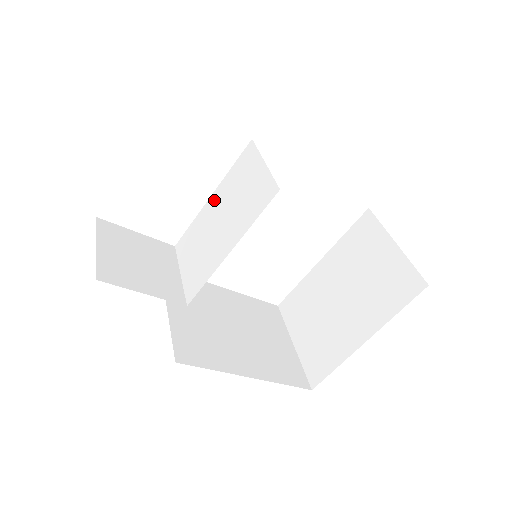
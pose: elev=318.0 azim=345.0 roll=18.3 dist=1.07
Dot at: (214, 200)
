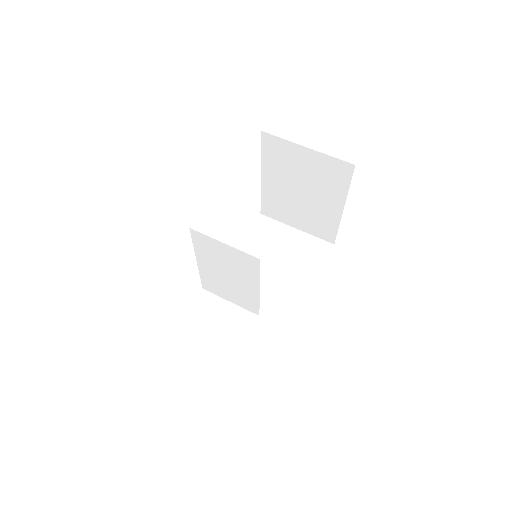
Dot at: (204, 264)
